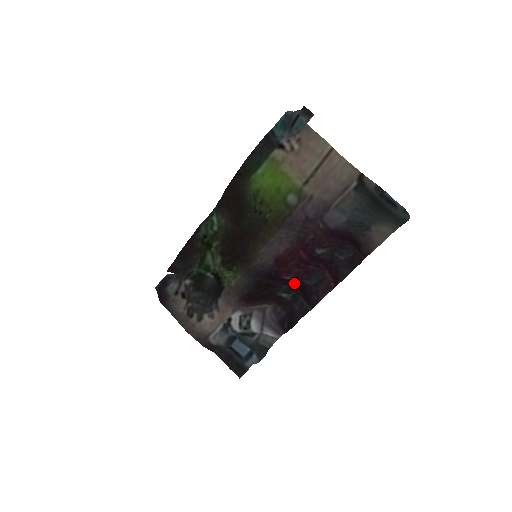
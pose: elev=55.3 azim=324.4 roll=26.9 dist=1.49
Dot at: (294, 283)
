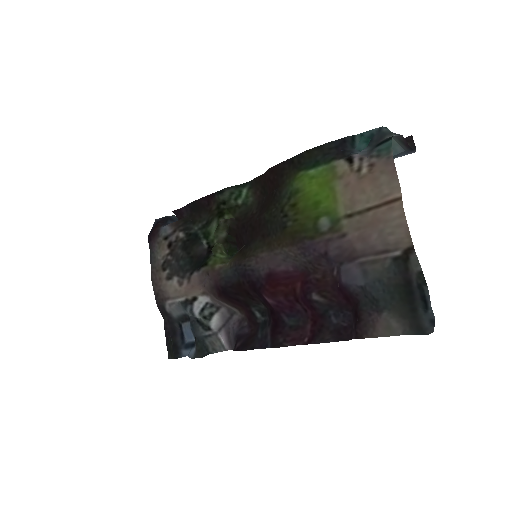
Dot at: (272, 309)
